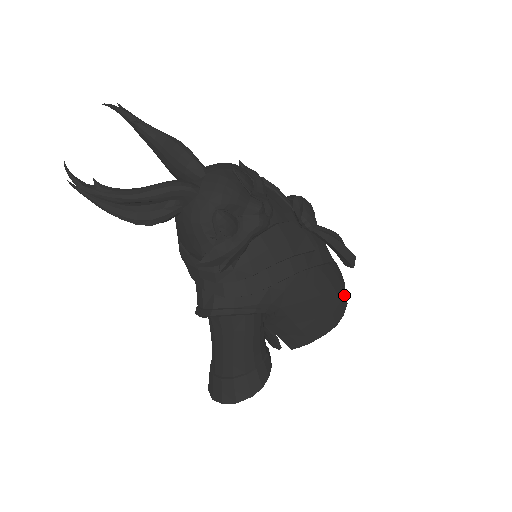
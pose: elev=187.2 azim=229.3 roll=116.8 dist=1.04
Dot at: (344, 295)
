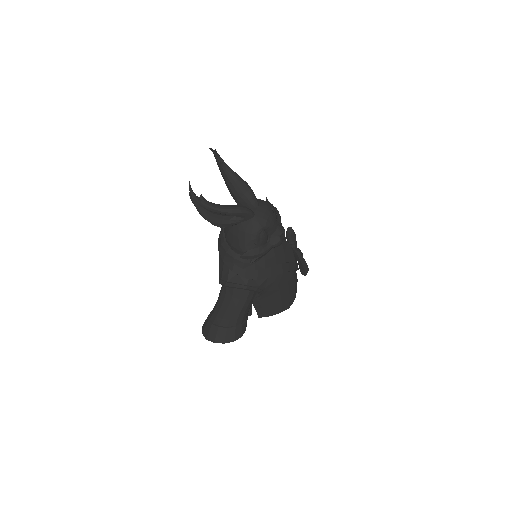
Dot at: (296, 291)
